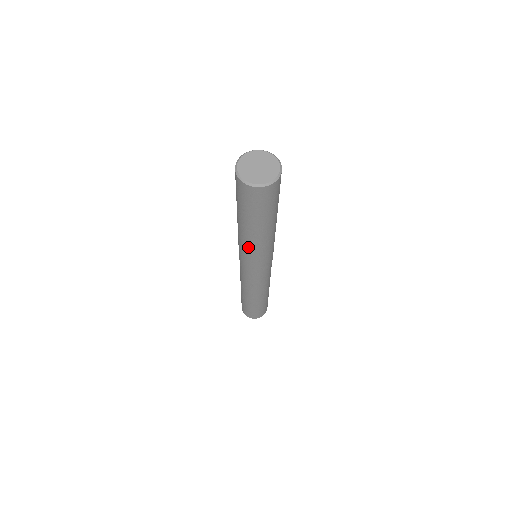
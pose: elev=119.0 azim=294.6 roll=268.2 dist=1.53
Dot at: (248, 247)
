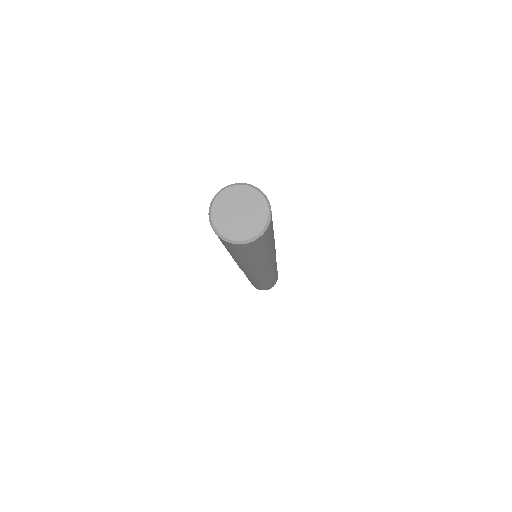
Dot at: occluded
